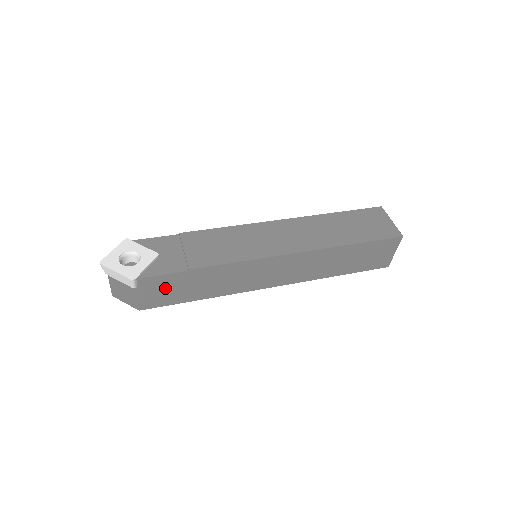
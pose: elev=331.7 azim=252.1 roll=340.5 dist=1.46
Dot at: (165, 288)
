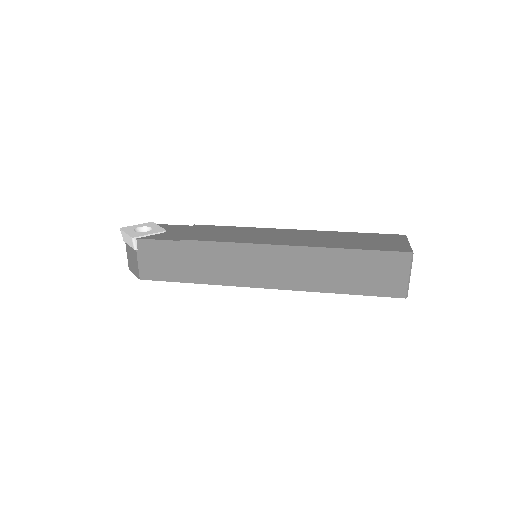
Dot at: (161, 257)
